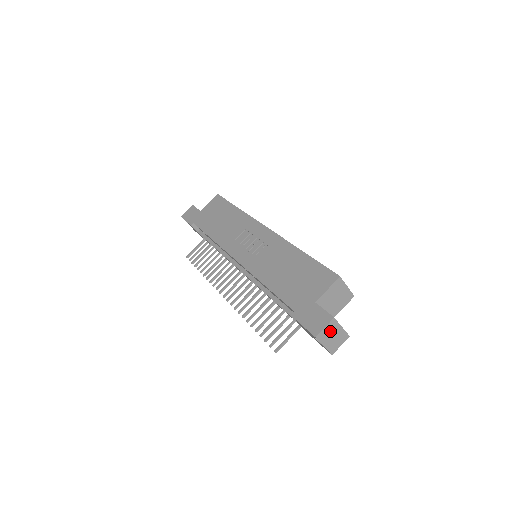
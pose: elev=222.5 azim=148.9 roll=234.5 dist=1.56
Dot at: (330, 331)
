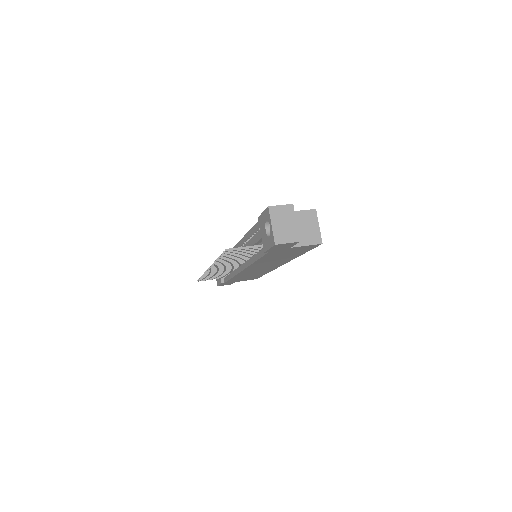
Dot at: (284, 215)
